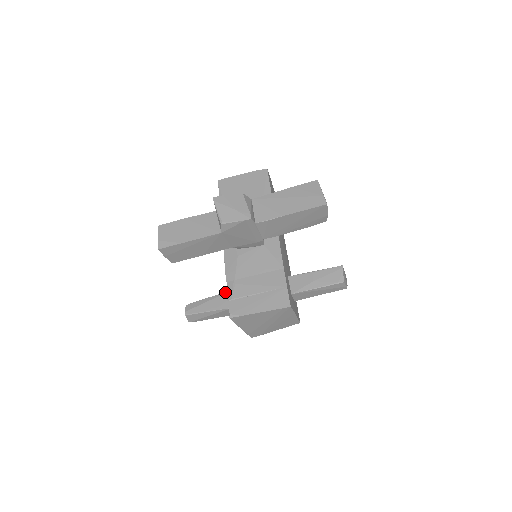
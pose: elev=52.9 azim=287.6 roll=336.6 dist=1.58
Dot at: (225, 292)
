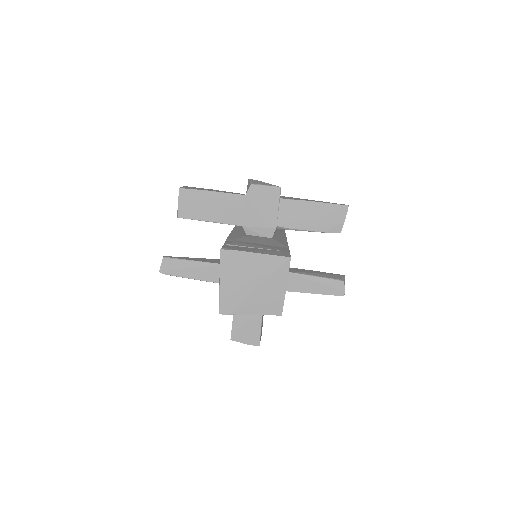
Dot at: occluded
